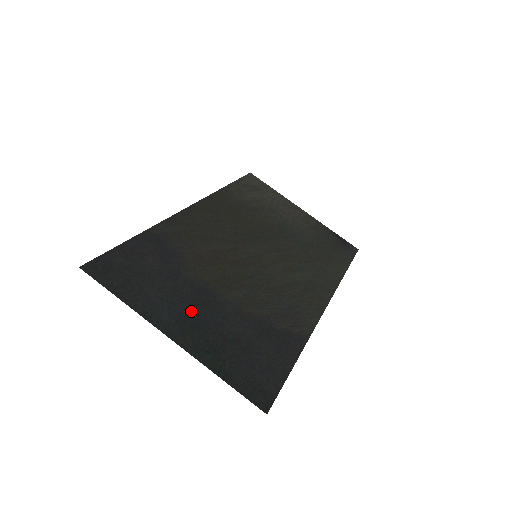
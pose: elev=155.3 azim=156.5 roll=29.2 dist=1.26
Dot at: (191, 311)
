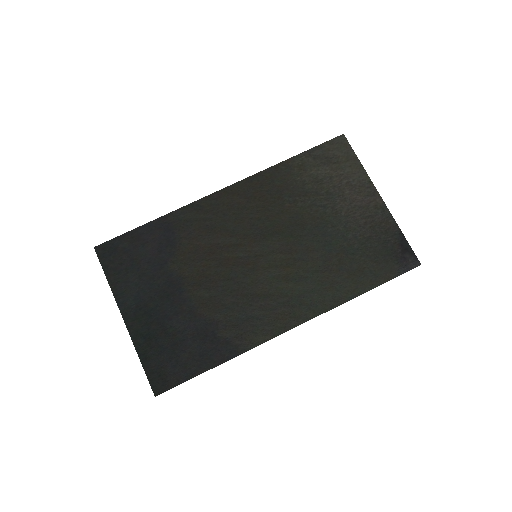
Dot at: (153, 301)
